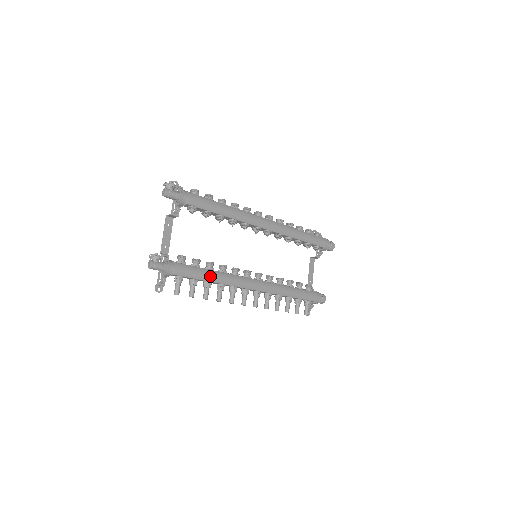
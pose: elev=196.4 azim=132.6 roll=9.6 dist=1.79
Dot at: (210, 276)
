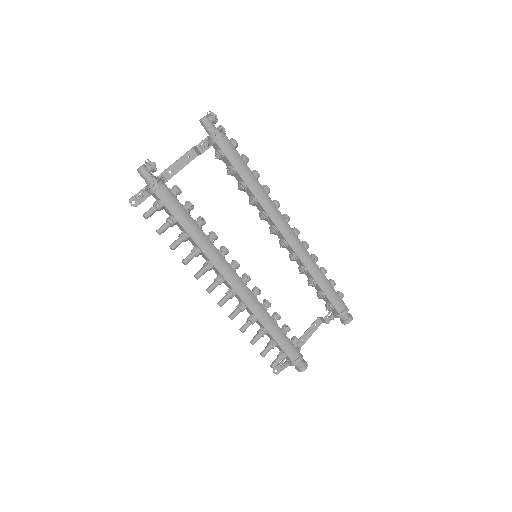
Dot at: (192, 228)
